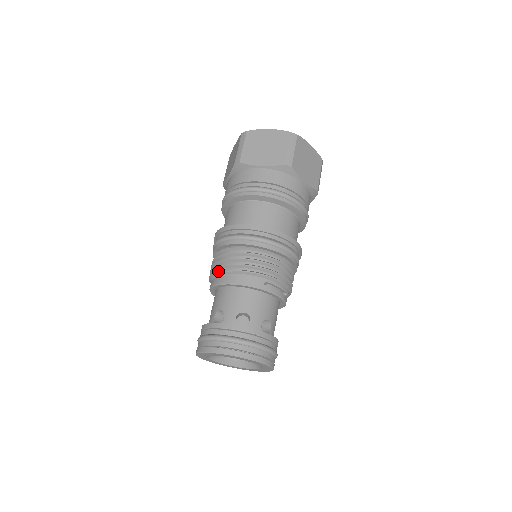
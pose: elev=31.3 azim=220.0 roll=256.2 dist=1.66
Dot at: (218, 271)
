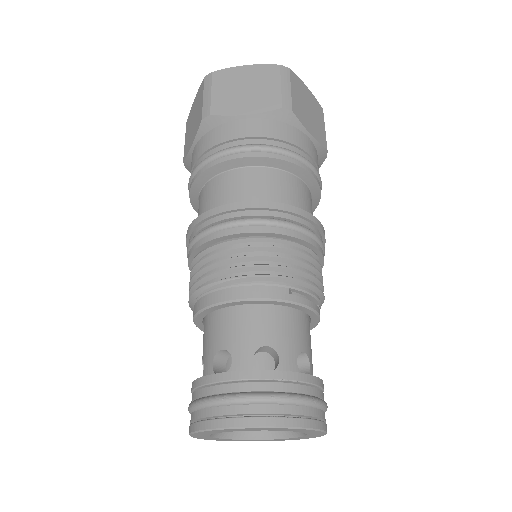
Dot at: (207, 284)
